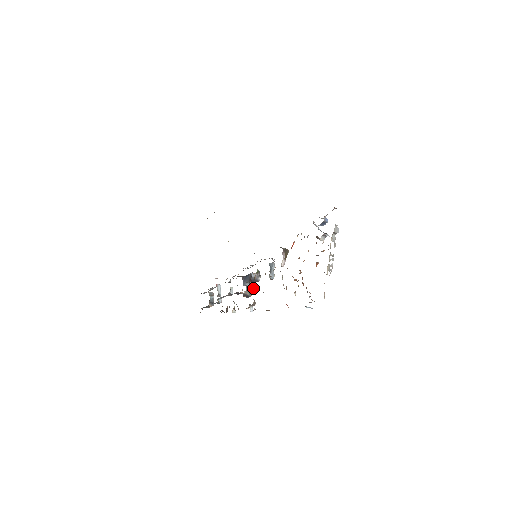
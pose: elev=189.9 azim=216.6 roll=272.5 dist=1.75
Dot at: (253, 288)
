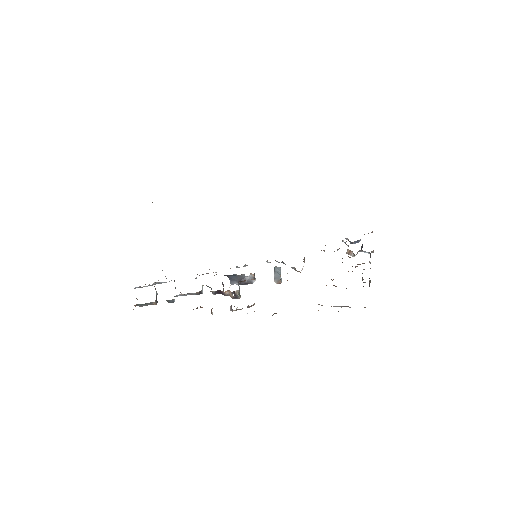
Dot at: occluded
